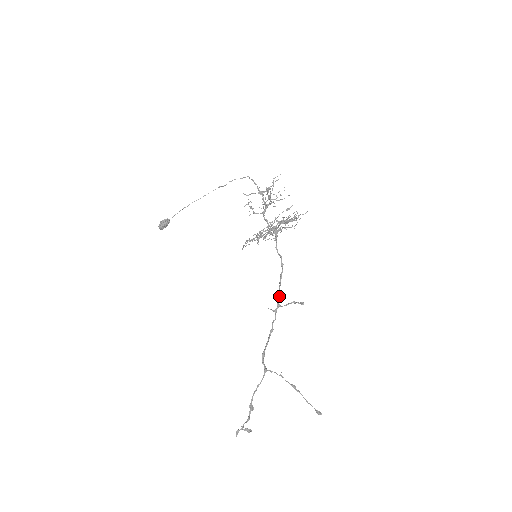
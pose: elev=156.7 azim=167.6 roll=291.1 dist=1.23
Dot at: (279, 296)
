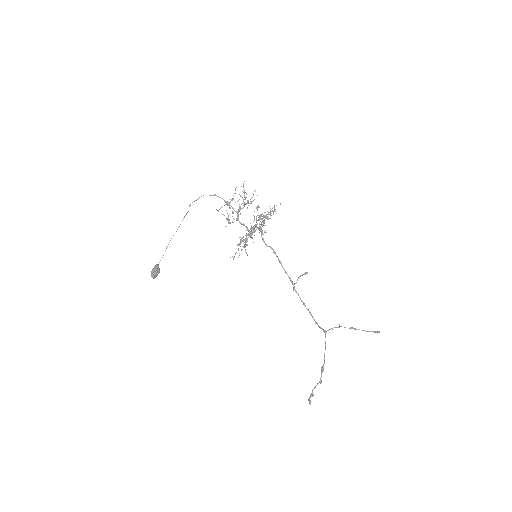
Dot at: (289, 277)
